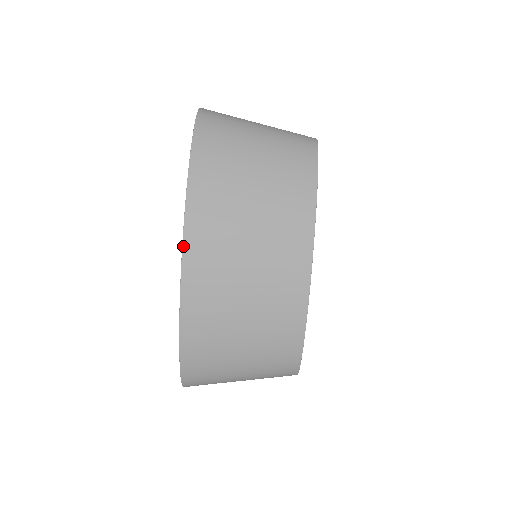
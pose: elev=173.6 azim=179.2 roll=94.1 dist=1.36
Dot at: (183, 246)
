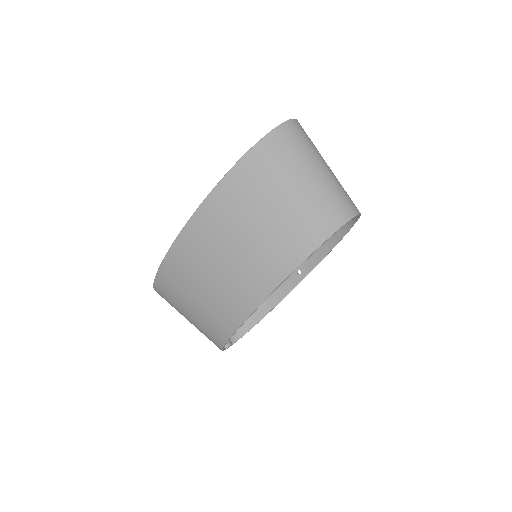
Dot at: (192, 216)
